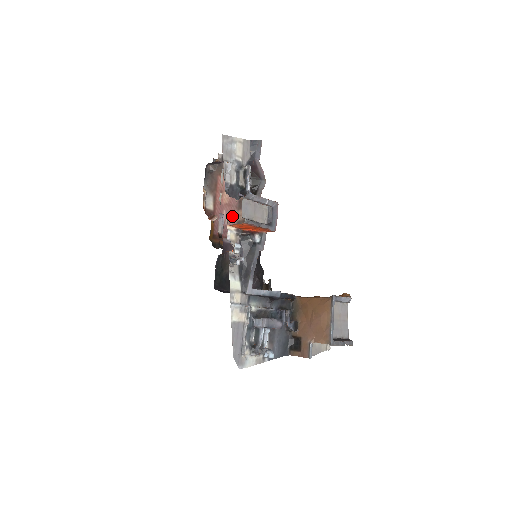
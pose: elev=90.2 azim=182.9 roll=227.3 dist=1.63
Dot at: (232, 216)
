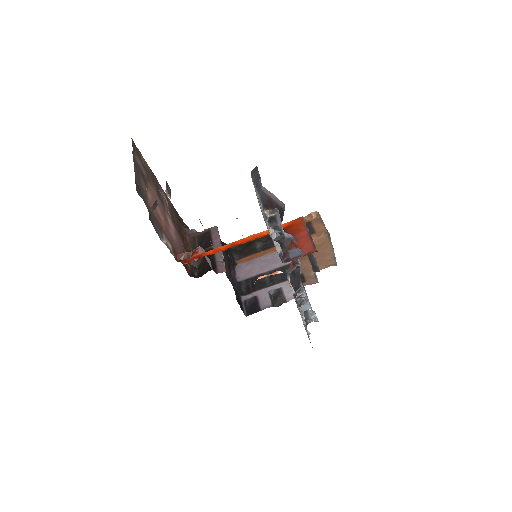
Dot at: (170, 224)
